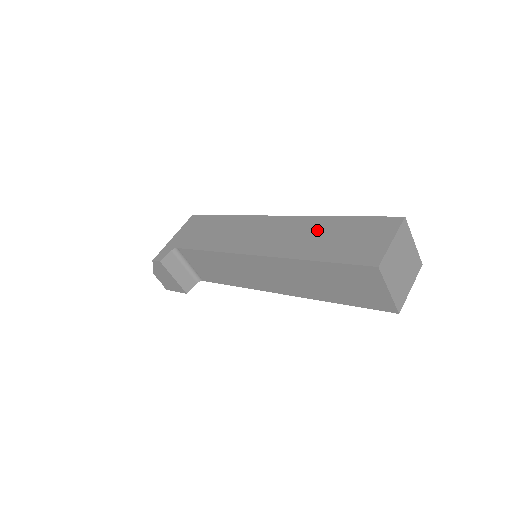
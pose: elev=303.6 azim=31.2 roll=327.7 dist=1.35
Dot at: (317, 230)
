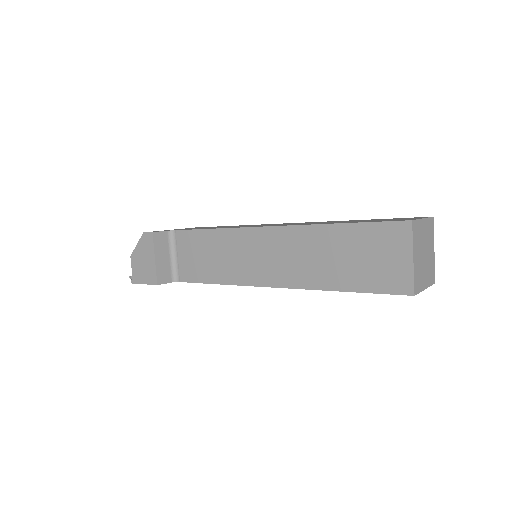
Dot at: (339, 221)
